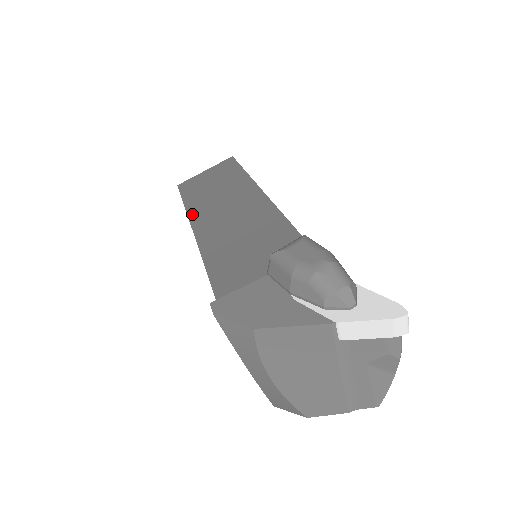
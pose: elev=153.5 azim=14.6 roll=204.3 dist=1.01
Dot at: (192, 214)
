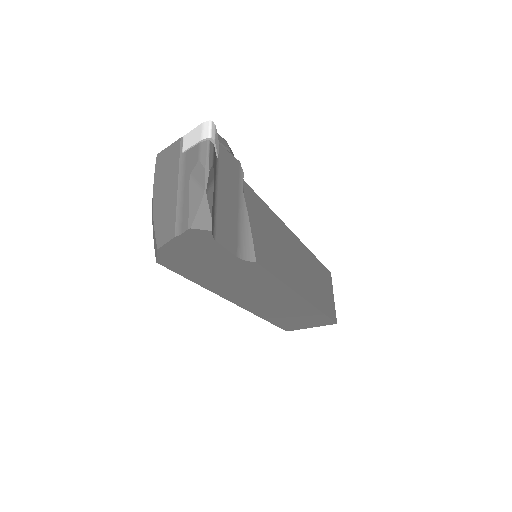
Dot at: occluded
